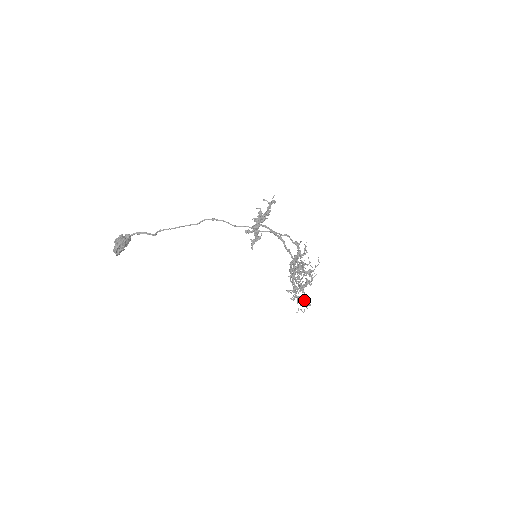
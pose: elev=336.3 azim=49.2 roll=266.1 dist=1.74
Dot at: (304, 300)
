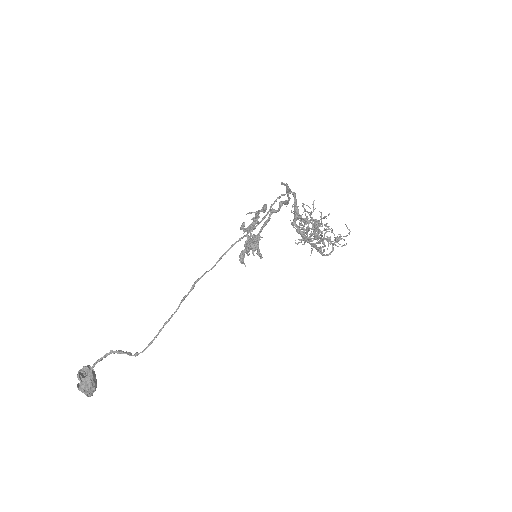
Dot at: occluded
